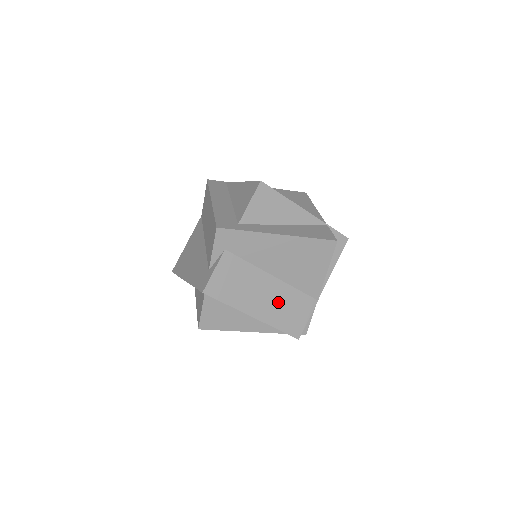
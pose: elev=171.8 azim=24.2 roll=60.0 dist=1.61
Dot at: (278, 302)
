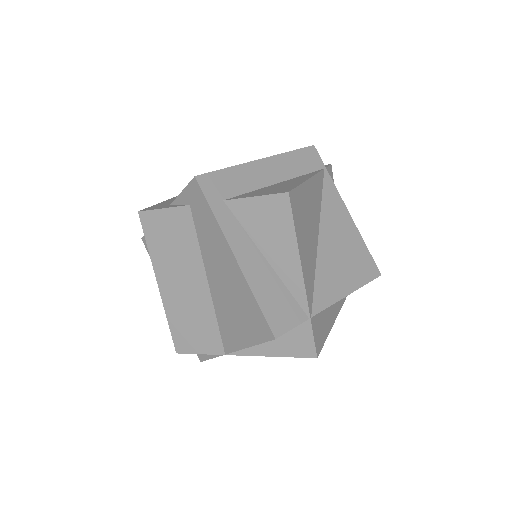
Dot at: (190, 306)
